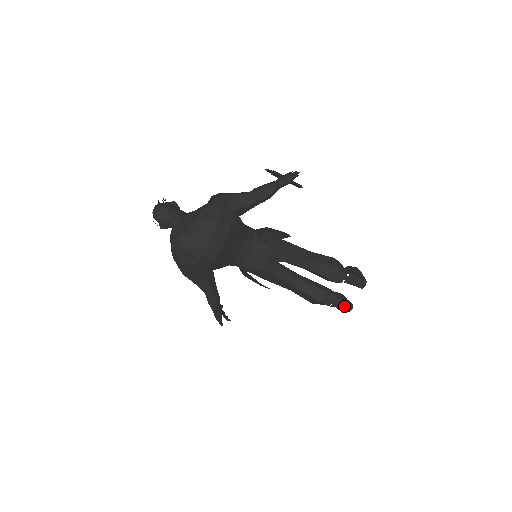
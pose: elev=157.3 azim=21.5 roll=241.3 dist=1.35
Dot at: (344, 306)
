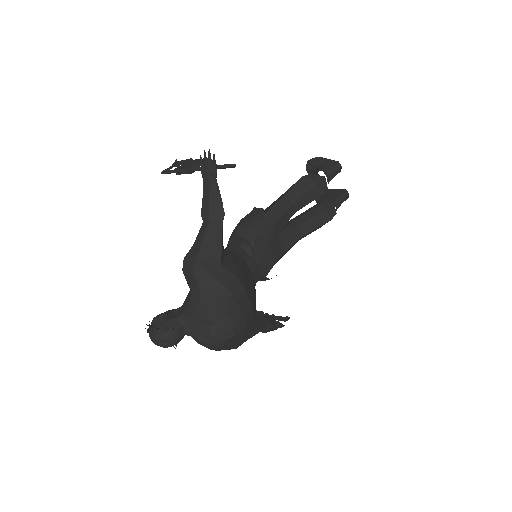
Dot at: (343, 200)
